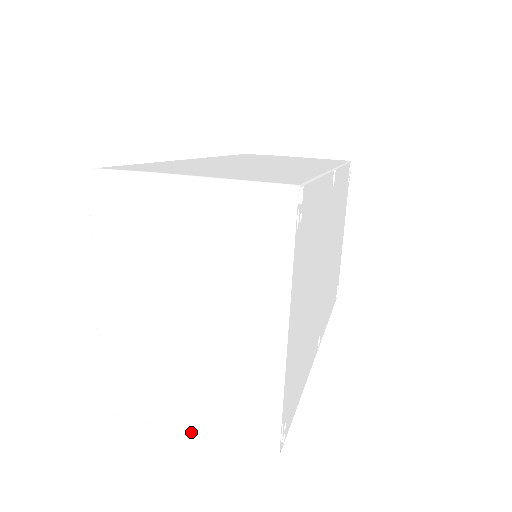
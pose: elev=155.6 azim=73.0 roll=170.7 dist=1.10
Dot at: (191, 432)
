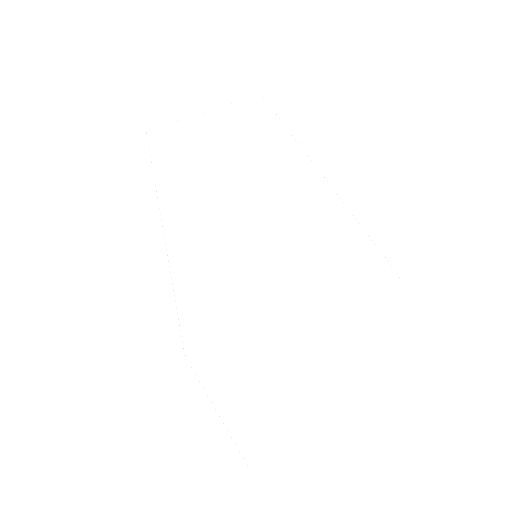
Dot at: occluded
